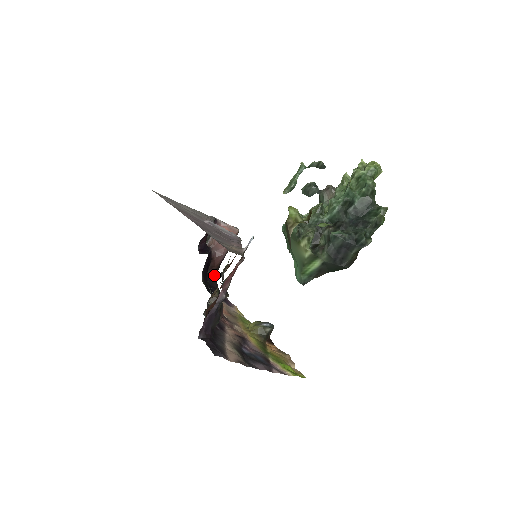
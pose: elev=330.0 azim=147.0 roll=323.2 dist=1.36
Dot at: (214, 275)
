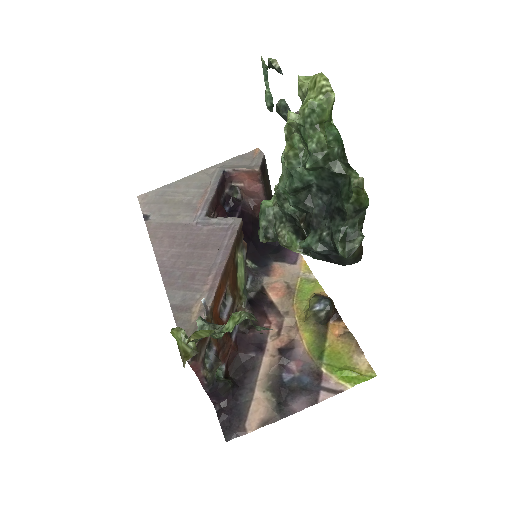
Dot at: occluded
